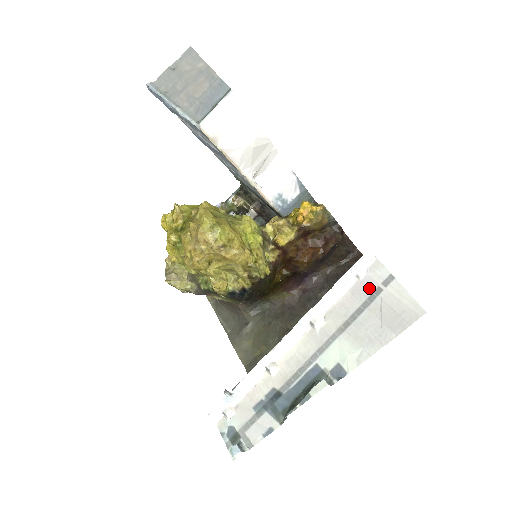
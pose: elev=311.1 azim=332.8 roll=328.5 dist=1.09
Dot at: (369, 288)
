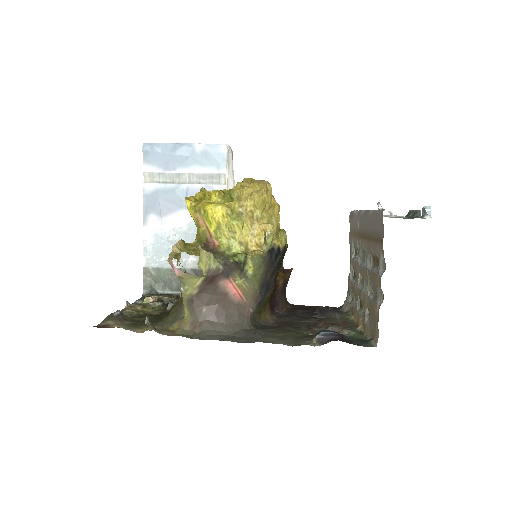
Dot at: occluded
